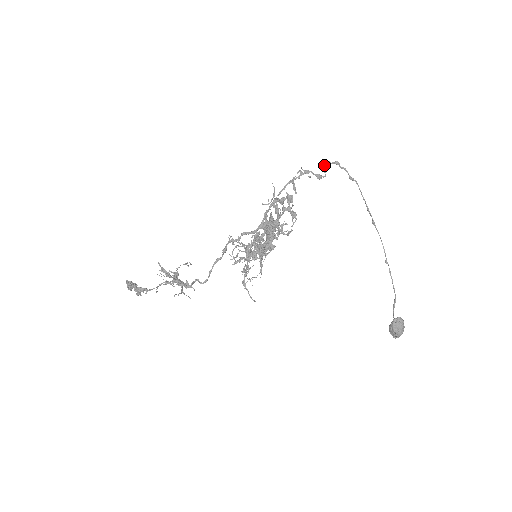
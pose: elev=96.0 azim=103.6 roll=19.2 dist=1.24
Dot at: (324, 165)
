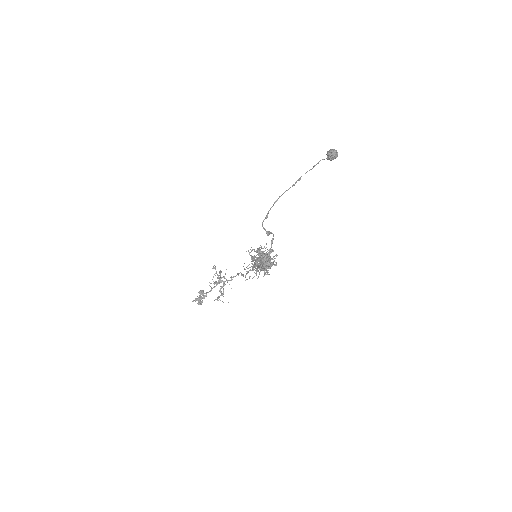
Dot at: (267, 233)
